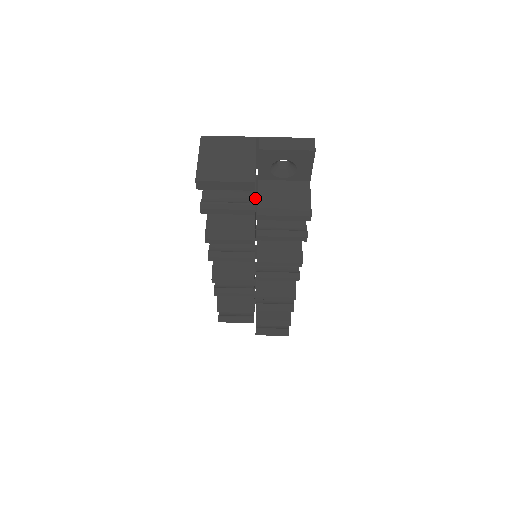
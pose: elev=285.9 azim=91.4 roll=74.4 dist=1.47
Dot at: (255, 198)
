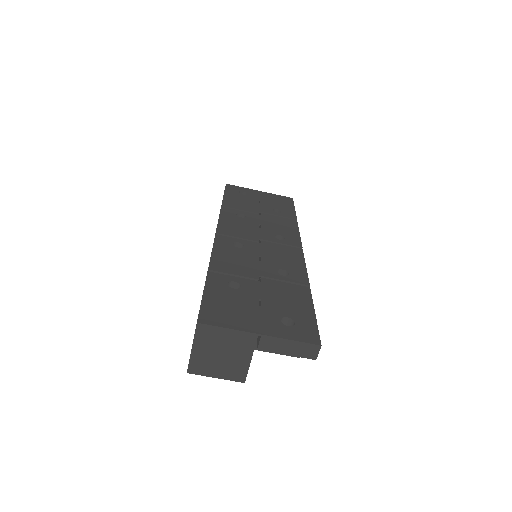
Dot at: occluded
